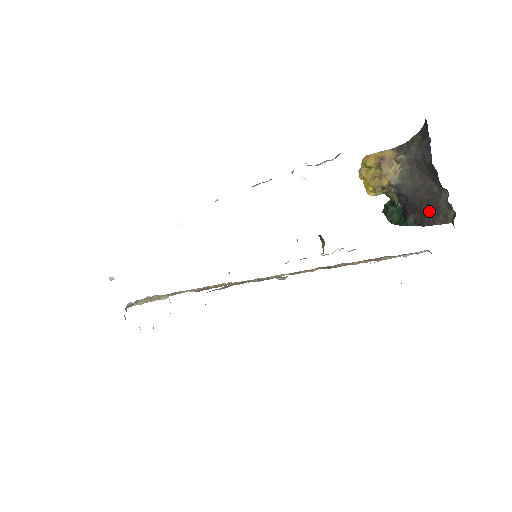
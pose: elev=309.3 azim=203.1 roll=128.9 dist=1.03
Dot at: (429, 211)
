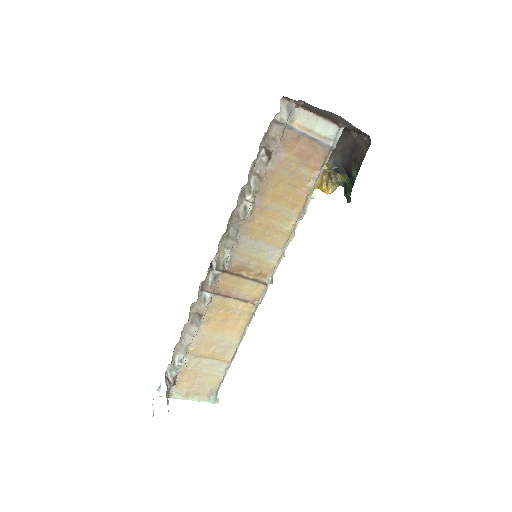
Dot at: (357, 154)
